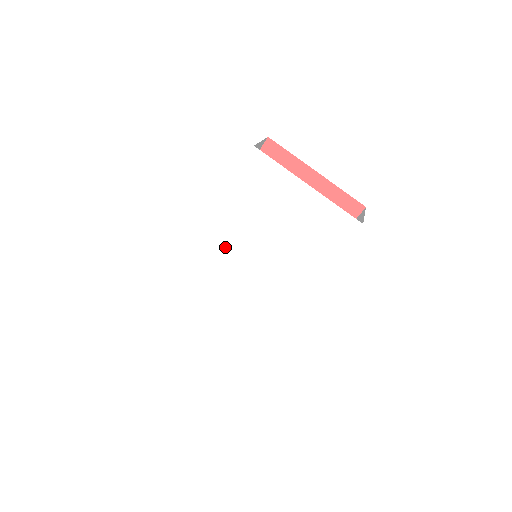
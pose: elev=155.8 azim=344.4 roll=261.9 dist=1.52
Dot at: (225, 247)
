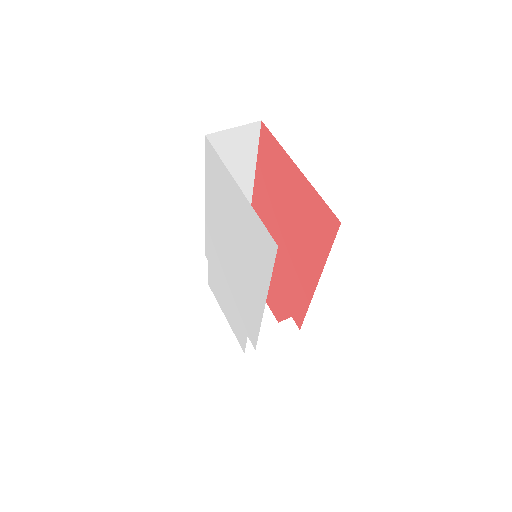
Dot at: (218, 240)
